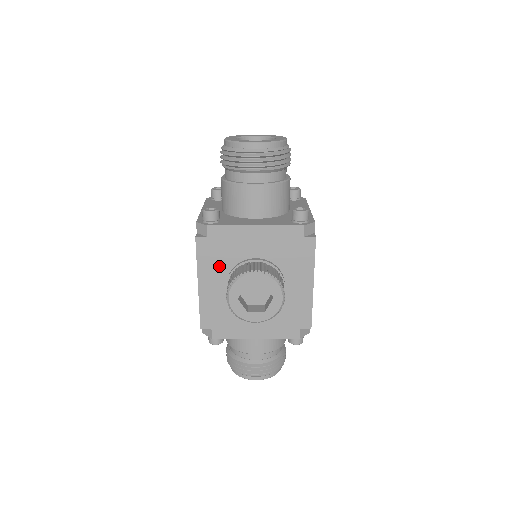
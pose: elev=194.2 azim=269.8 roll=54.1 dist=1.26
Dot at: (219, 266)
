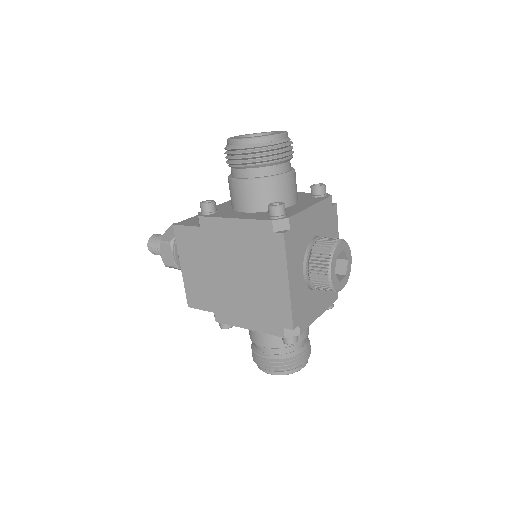
Dot at: (298, 256)
